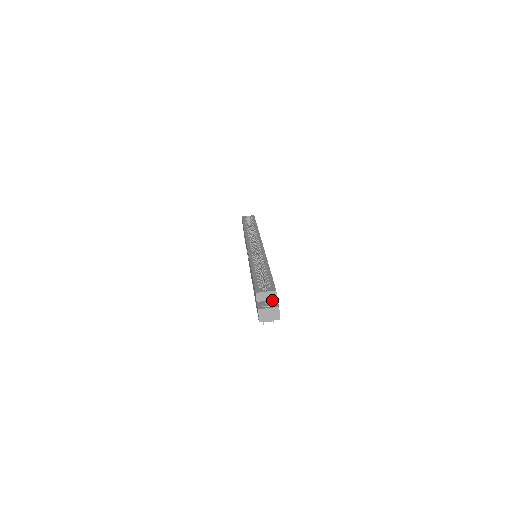
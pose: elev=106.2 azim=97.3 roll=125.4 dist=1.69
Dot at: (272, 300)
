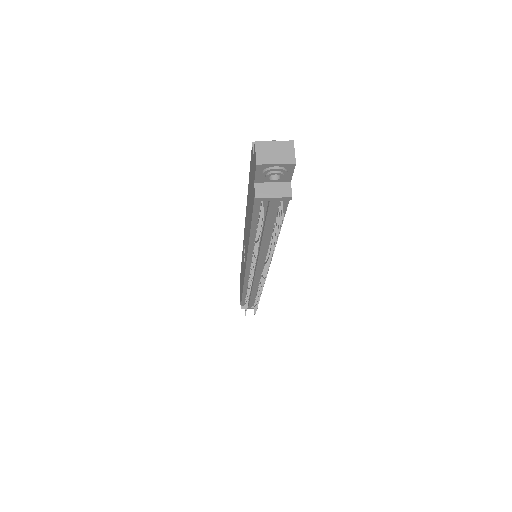
Dot at: occluded
